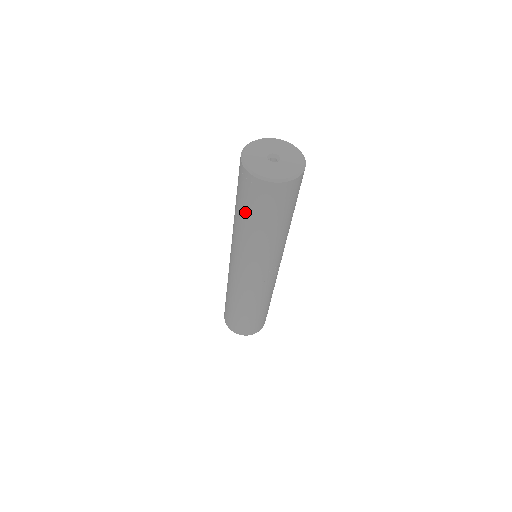
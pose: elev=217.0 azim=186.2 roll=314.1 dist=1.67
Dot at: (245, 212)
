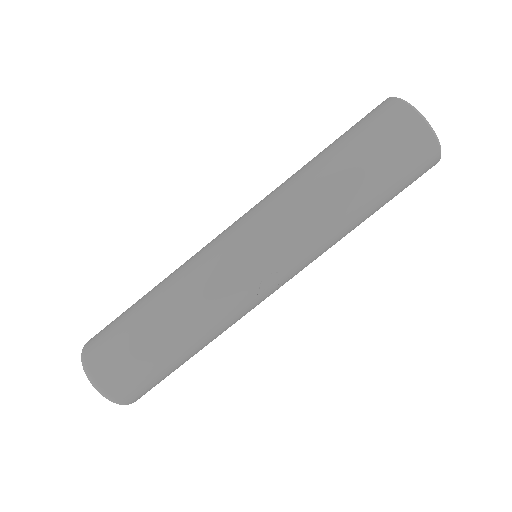
Dot at: (349, 151)
